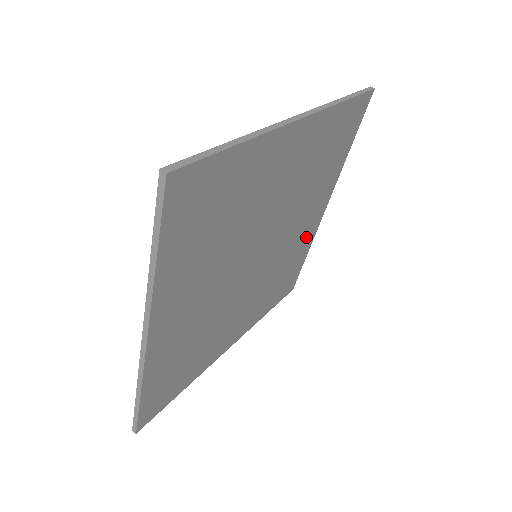
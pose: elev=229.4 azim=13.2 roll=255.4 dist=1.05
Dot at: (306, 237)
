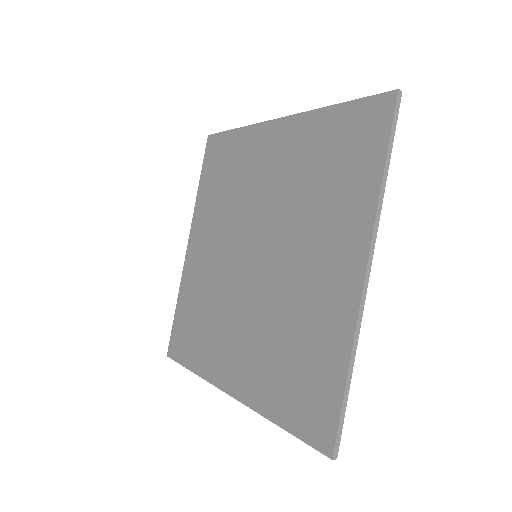
Dot at: occluded
